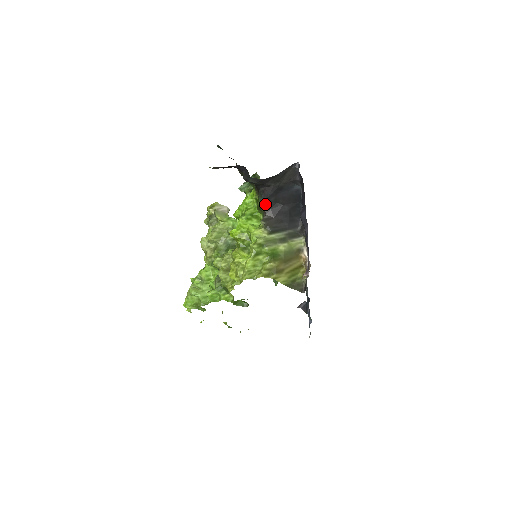
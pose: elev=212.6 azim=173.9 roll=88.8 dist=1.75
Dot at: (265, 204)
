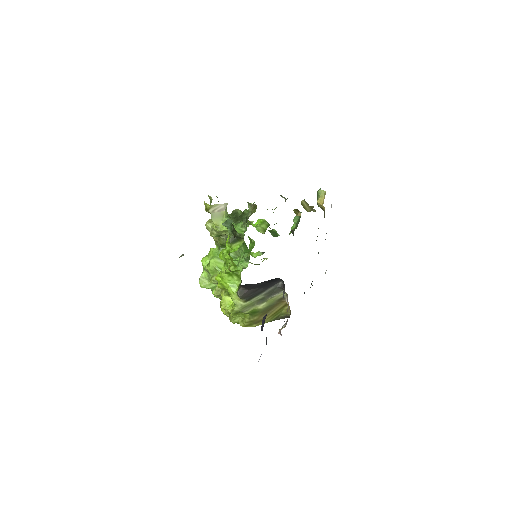
Dot at: occluded
